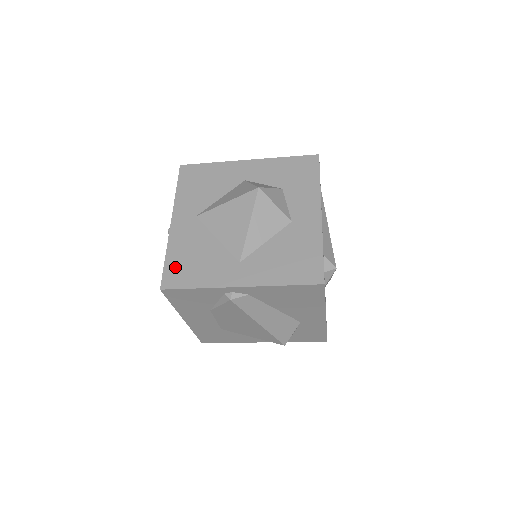
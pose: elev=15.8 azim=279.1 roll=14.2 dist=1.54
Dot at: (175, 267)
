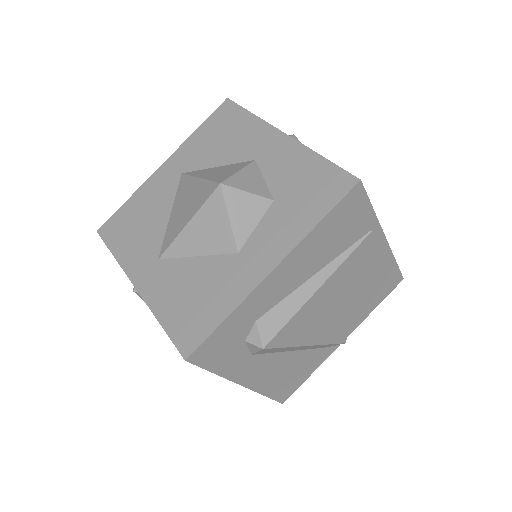
Dot at: (122, 218)
